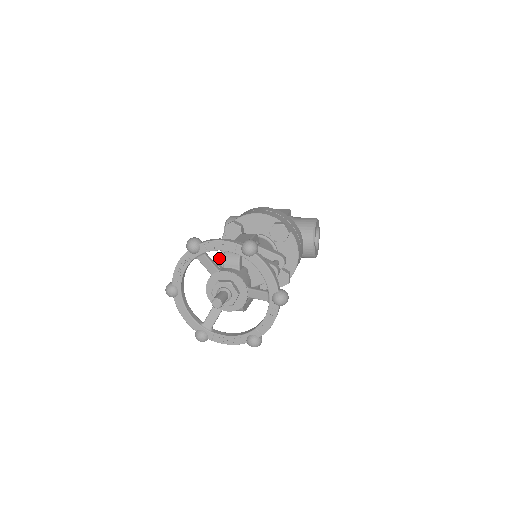
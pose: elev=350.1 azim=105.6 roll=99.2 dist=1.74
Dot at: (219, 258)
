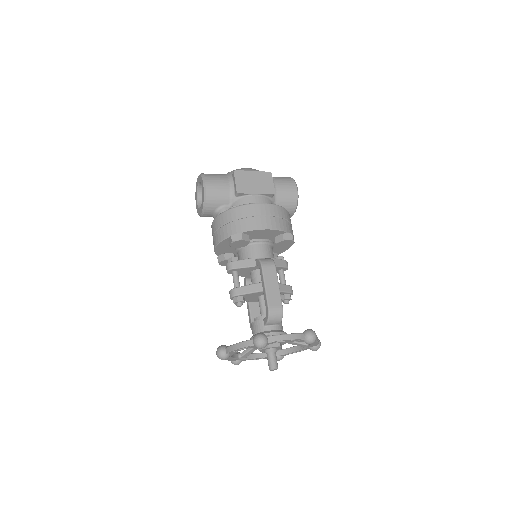
Dot at: (239, 288)
